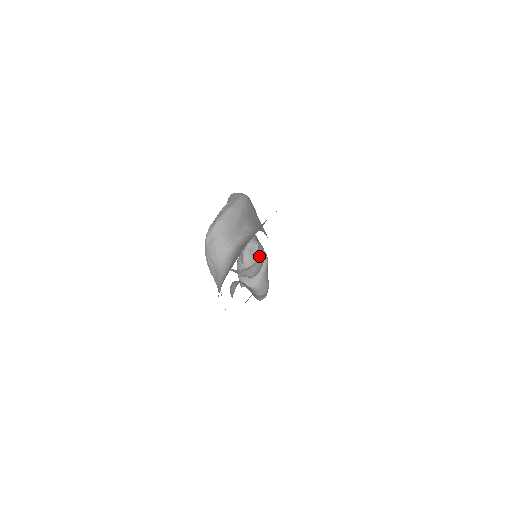
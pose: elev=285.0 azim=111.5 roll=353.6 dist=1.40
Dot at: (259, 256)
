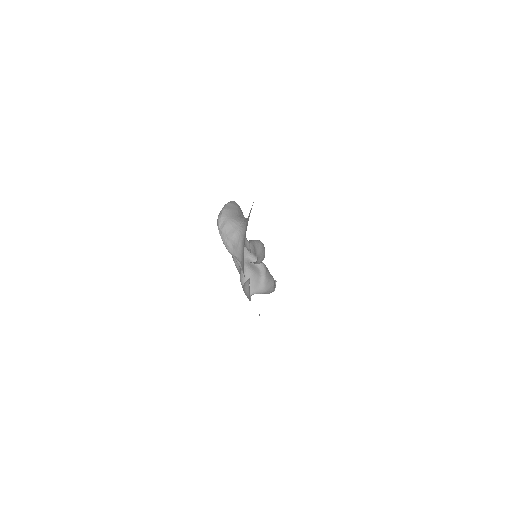
Dot at: (259, 254)
